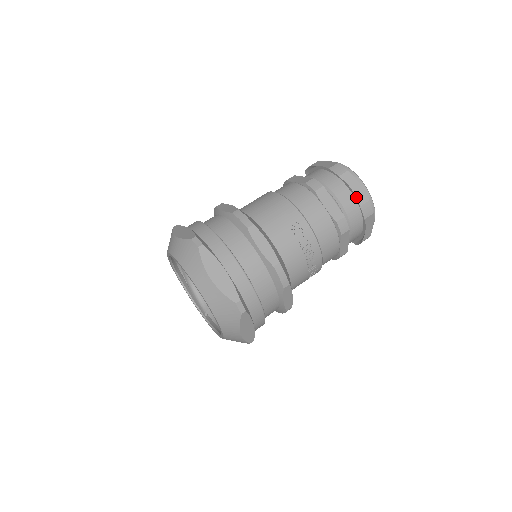
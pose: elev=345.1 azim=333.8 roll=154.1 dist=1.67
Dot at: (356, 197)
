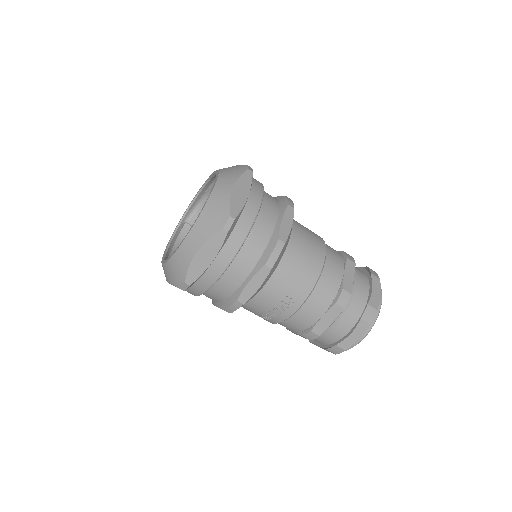
Dot at: (344, 339)
